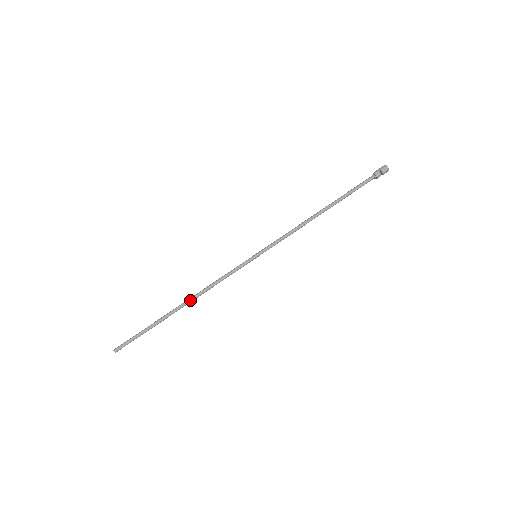
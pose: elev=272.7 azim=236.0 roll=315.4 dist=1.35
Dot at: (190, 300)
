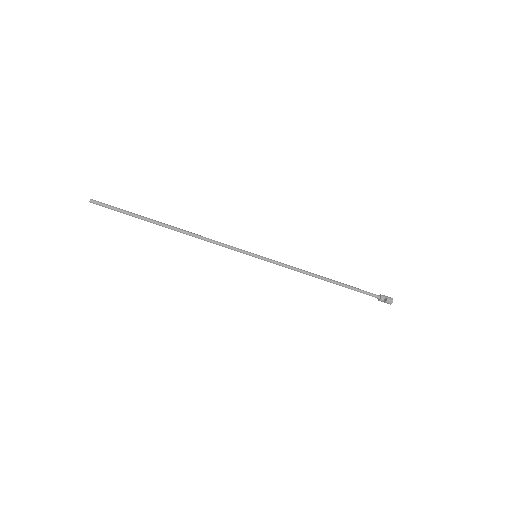
Dot at: (182, 231)
